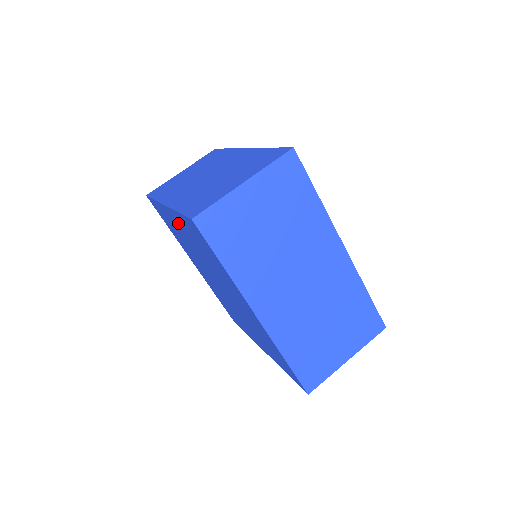
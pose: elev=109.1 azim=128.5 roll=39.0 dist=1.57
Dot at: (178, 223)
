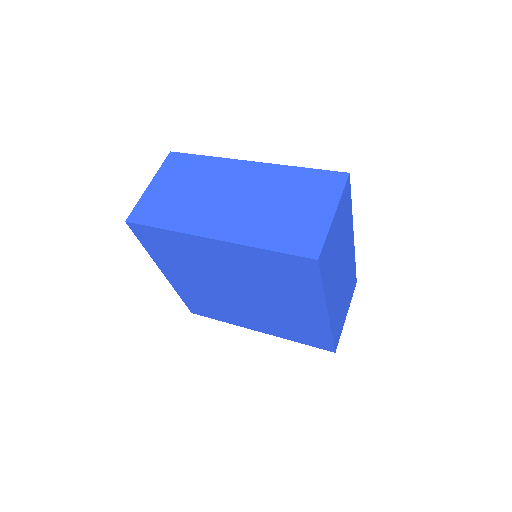
Dot at: (173, 272)
